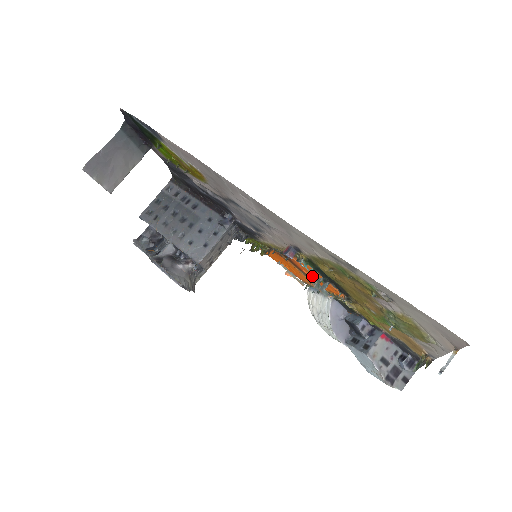
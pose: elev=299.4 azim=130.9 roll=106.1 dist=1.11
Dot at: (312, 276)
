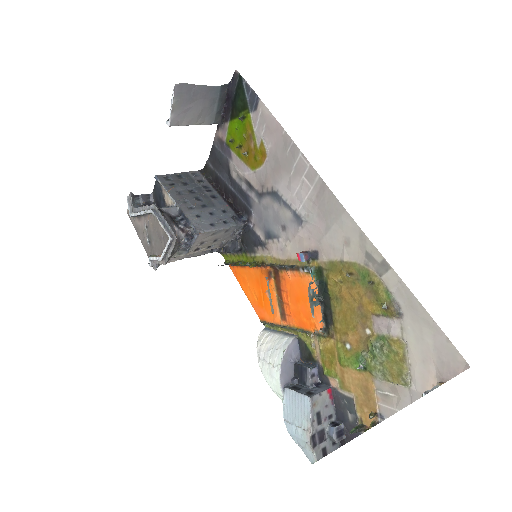
Dot at: (292, 303)
